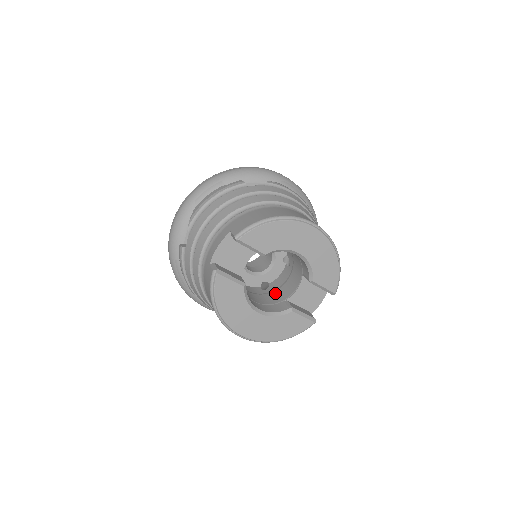
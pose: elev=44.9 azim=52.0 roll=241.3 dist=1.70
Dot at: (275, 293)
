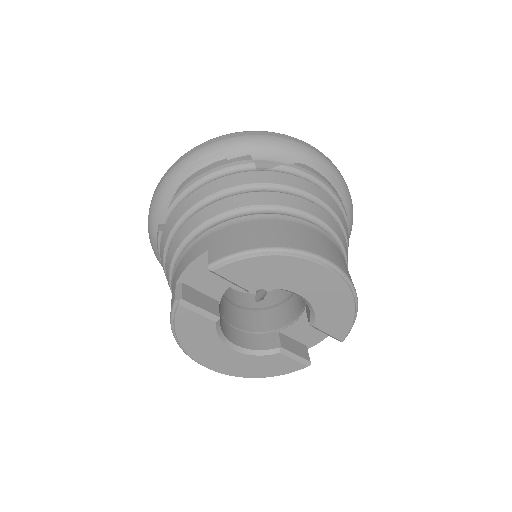
Dot at: (268, 313)
